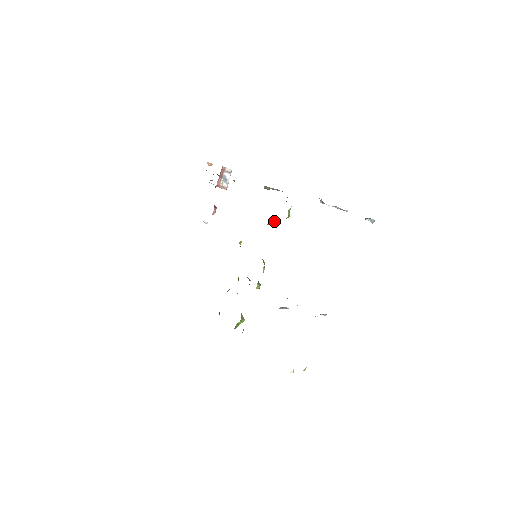
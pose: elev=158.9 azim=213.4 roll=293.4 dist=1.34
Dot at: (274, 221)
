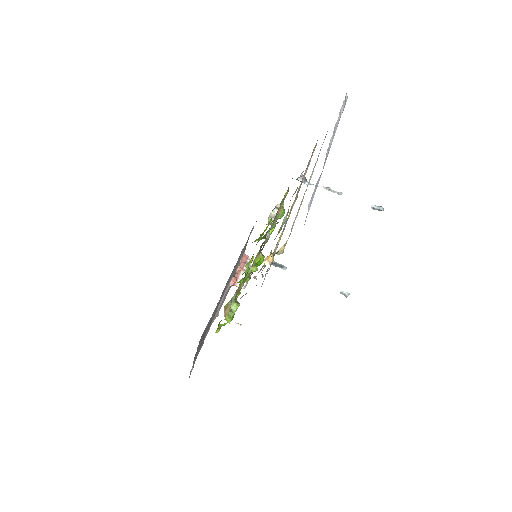
Dot at: (273, 228)
